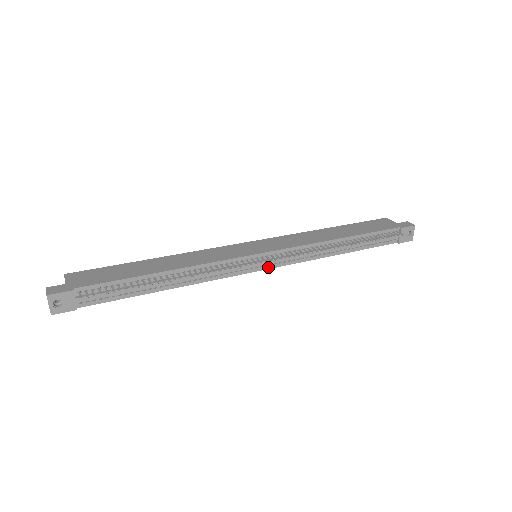
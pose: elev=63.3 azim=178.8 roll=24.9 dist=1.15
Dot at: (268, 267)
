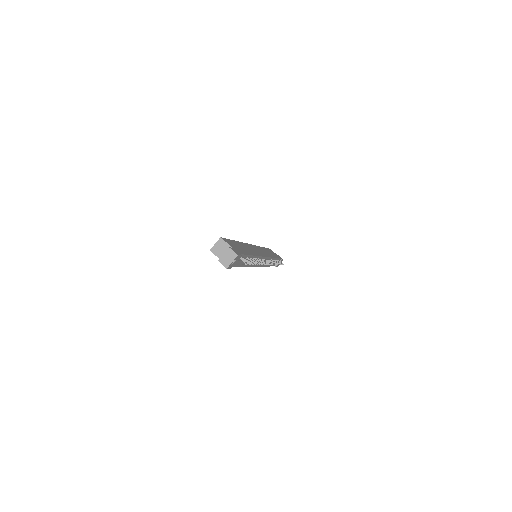
Dot at: (259, 265)
